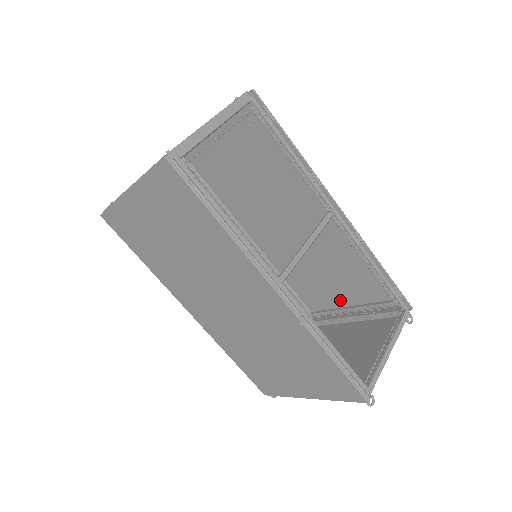
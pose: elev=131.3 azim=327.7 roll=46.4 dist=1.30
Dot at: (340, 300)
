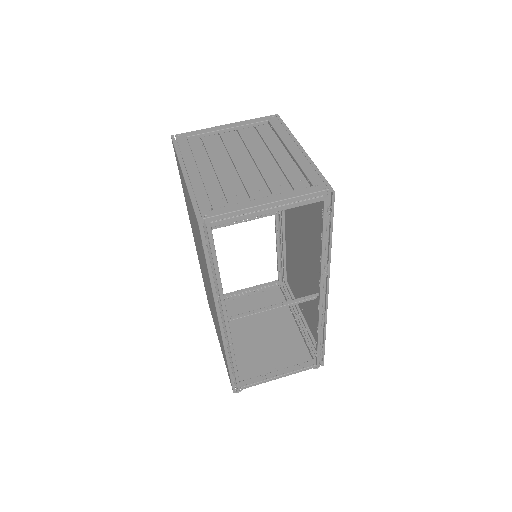
Dot at: (301, 305)
